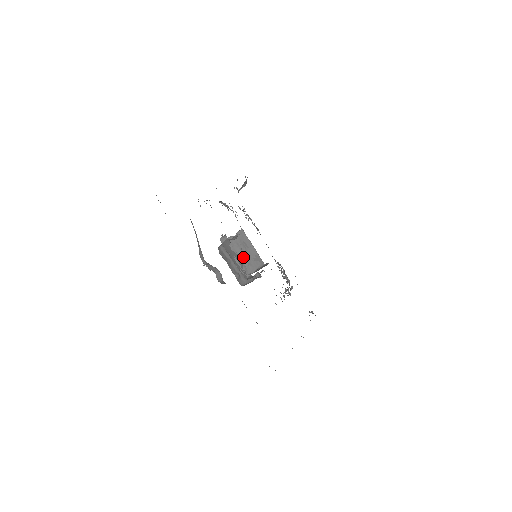
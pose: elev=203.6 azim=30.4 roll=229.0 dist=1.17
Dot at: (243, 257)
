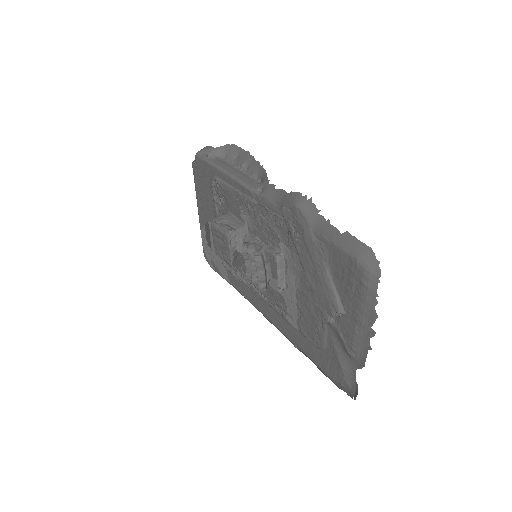
Dot at: (236, 251)
